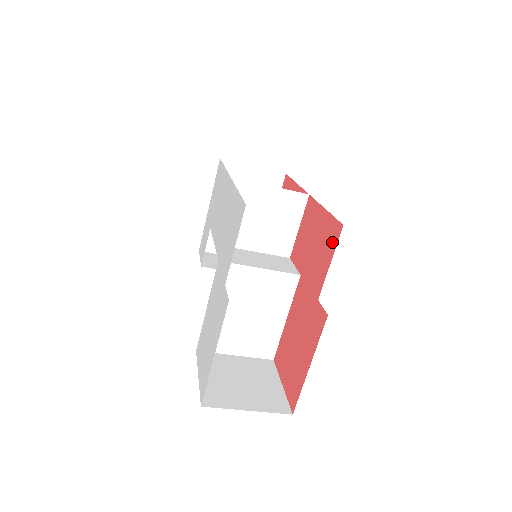
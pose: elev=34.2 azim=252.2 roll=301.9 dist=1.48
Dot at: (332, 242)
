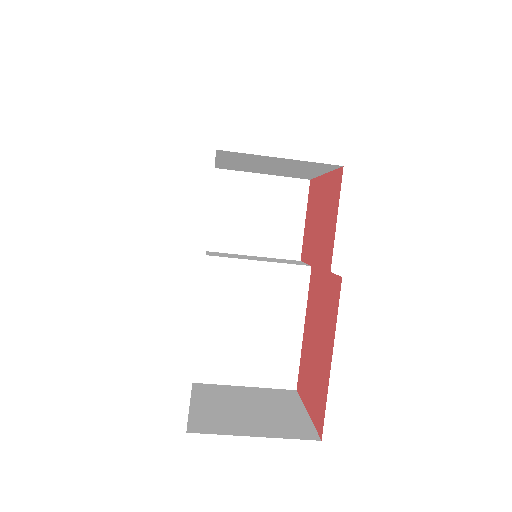
Dot at: (335, 196)
